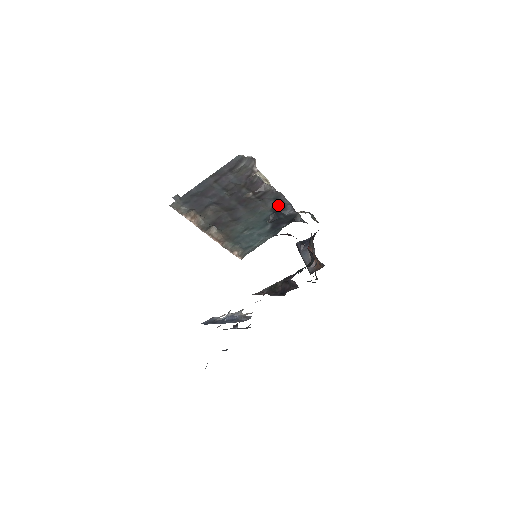
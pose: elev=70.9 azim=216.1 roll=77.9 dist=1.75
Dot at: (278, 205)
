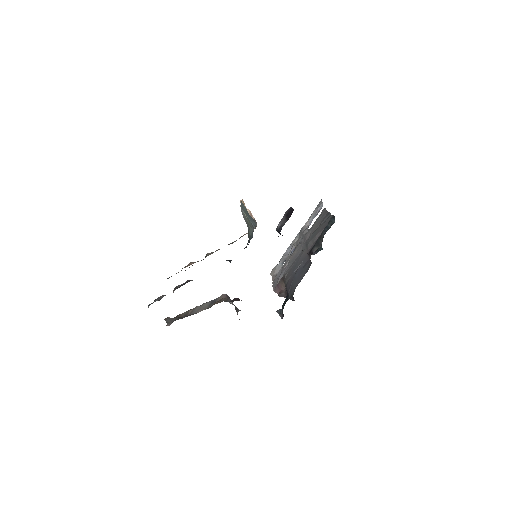
Dot at: occluded
